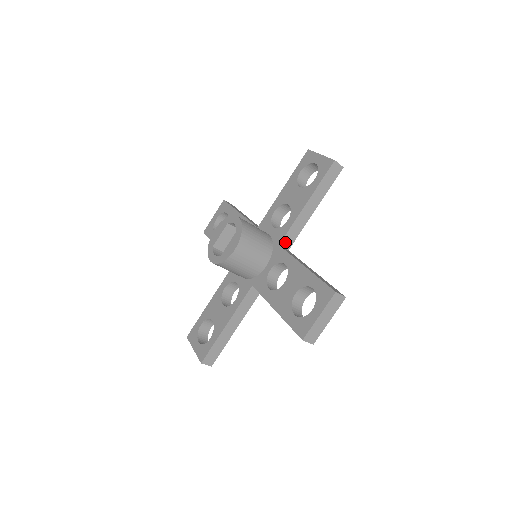
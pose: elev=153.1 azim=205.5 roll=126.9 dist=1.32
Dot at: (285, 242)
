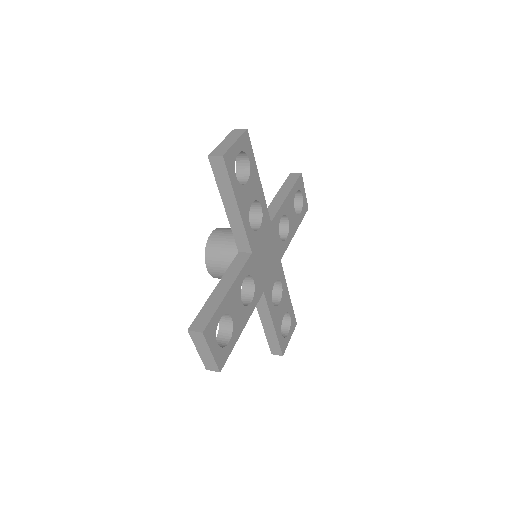
Dot at: (242, 247)
